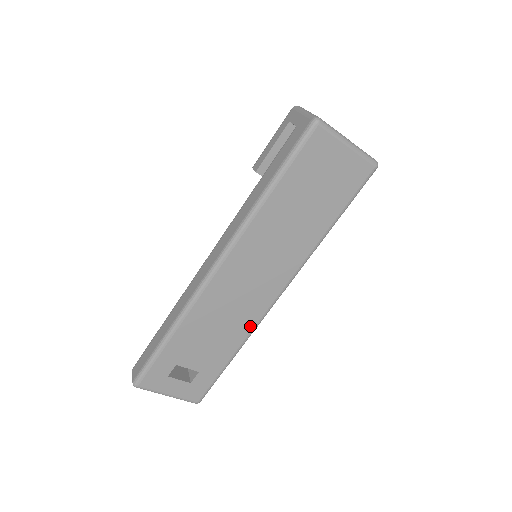
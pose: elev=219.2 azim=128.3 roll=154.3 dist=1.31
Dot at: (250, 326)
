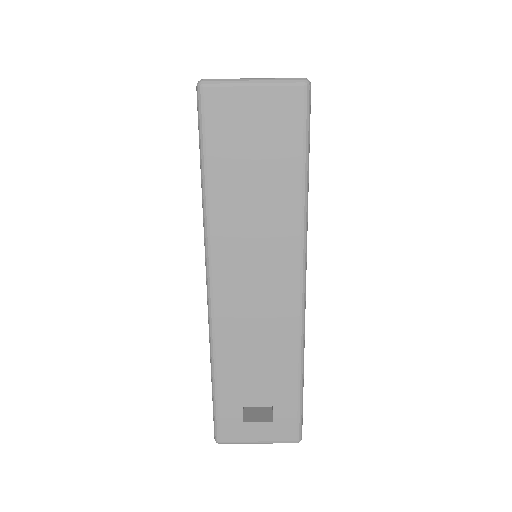
Dot at: (293, 334)
